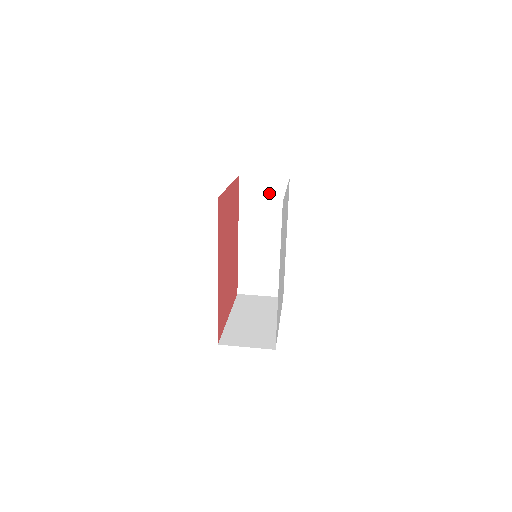
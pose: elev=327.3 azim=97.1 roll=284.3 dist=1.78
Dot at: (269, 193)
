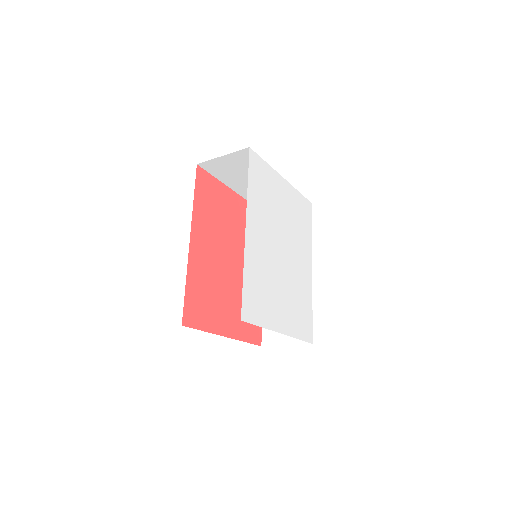
Dot at: occluded
